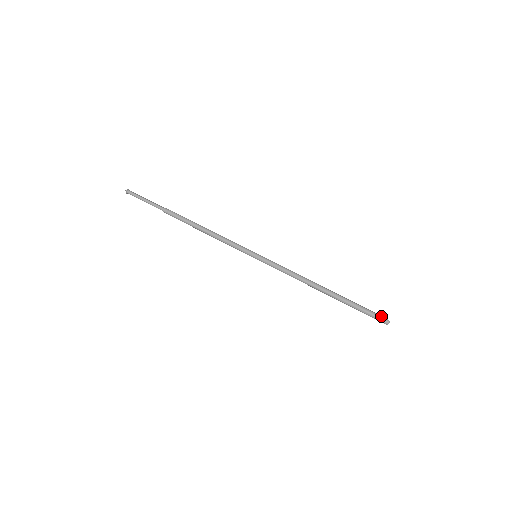
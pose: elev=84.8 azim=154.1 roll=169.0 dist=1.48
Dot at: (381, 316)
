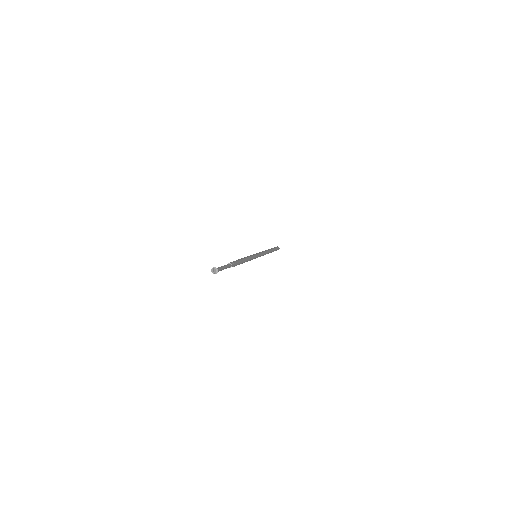
Dot at: occluded
